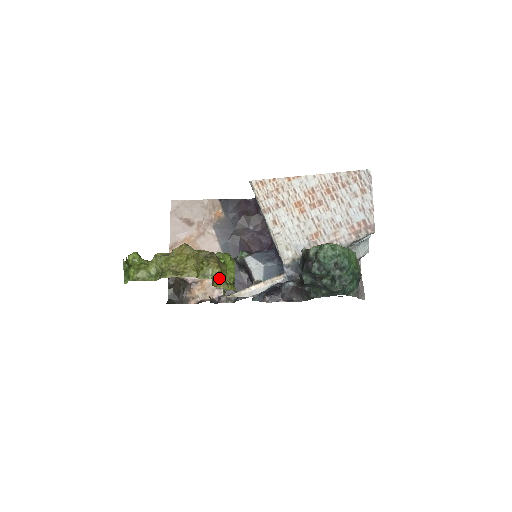
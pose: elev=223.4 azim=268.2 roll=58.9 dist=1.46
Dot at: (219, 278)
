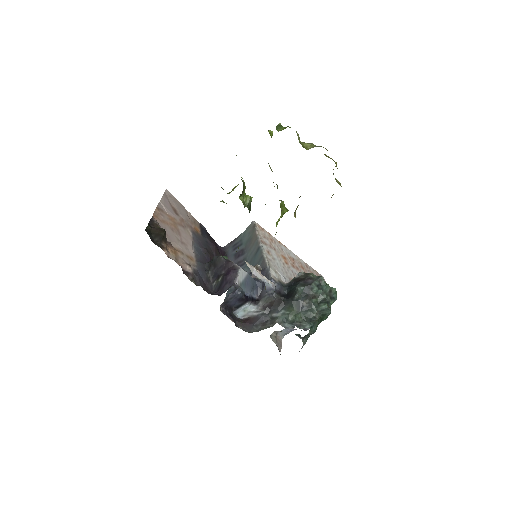
Dot at: (296, 209)
